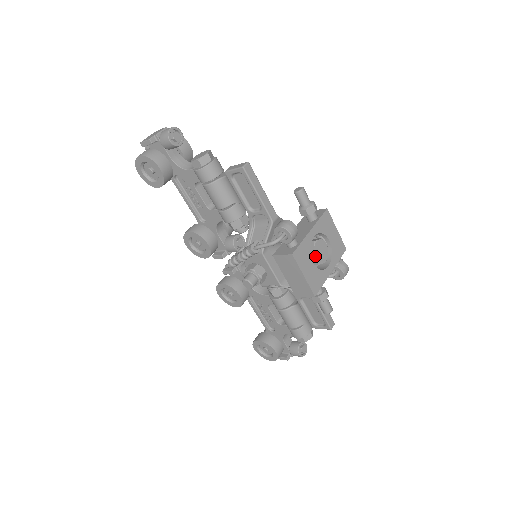
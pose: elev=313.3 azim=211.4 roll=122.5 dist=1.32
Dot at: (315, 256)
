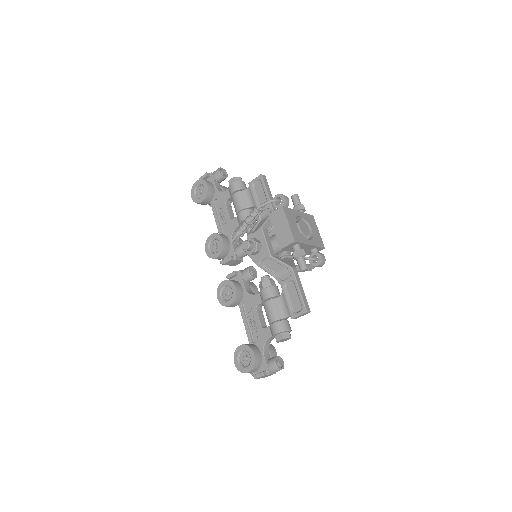
Dot at: (299, 225)
